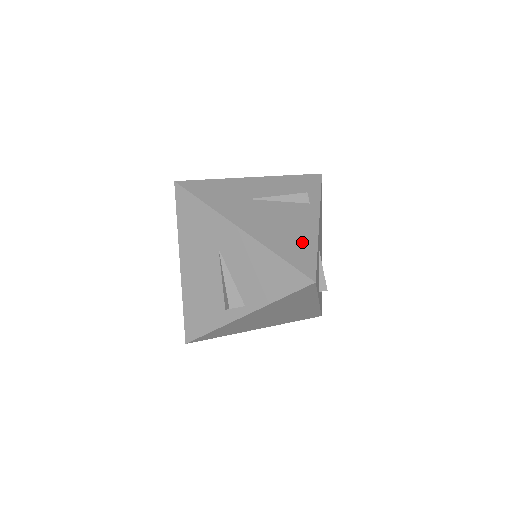
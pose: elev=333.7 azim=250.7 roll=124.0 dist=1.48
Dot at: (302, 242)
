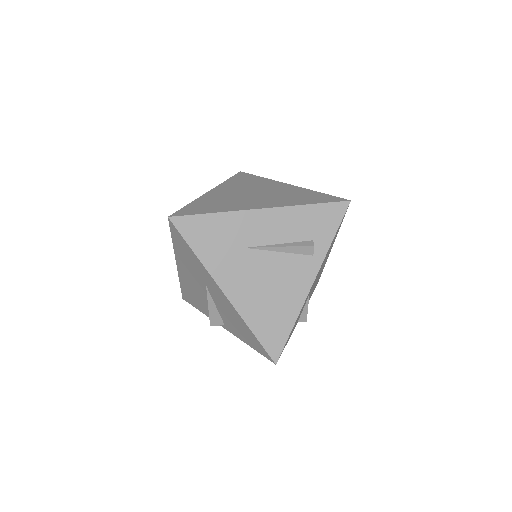
Dot at: (282, 314)
